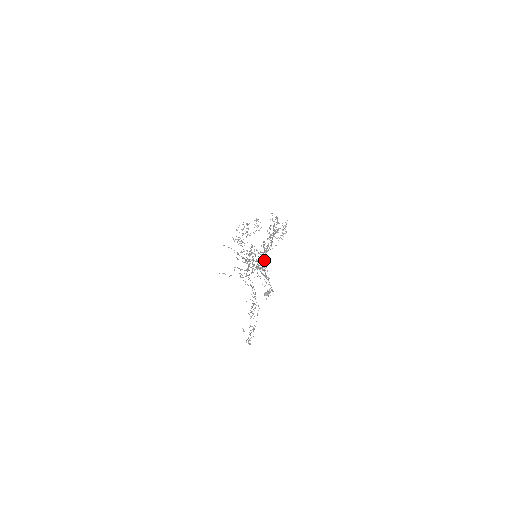
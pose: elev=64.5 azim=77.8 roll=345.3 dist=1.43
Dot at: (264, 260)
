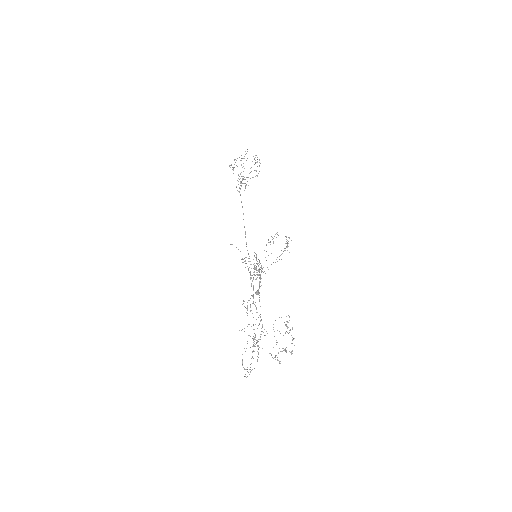
Dot at: (275, 359)
